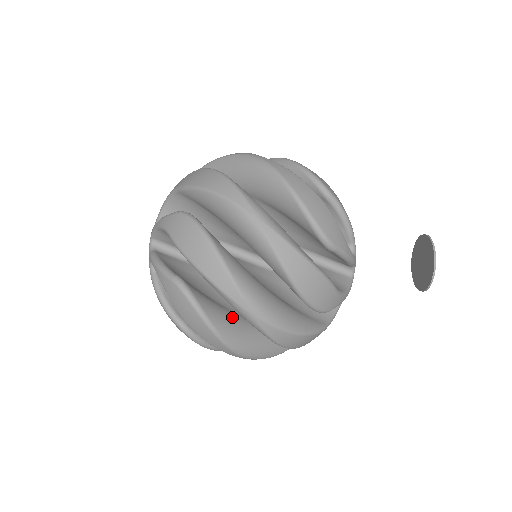
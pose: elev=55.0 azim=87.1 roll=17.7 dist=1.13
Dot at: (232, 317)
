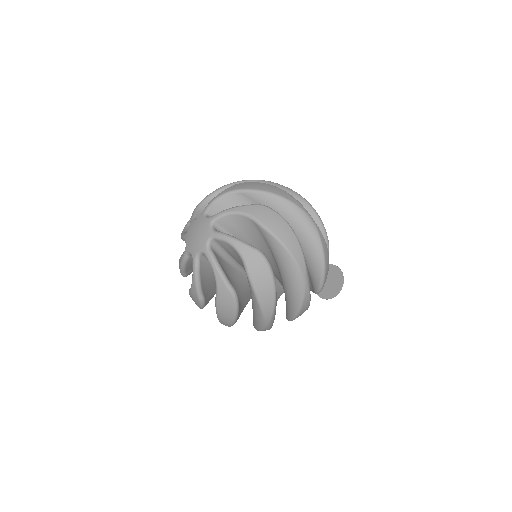
Dot at: (240, 309)
